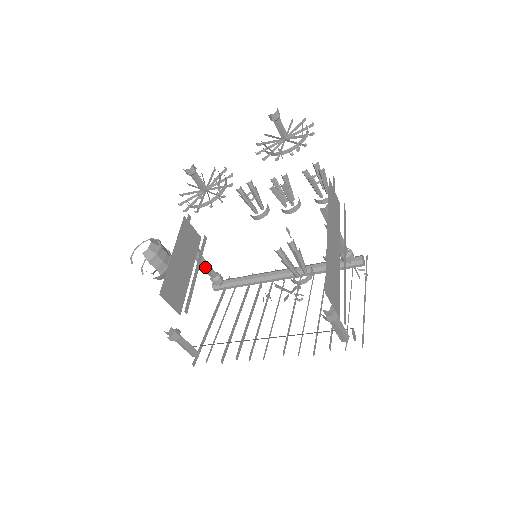
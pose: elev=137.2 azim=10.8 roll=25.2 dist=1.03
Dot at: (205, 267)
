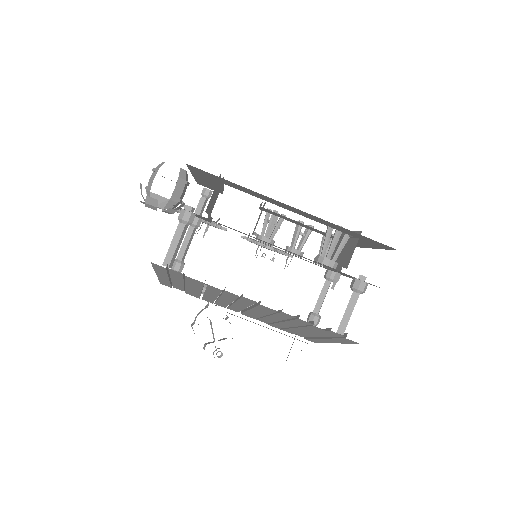
Dot at: (188, 241)
